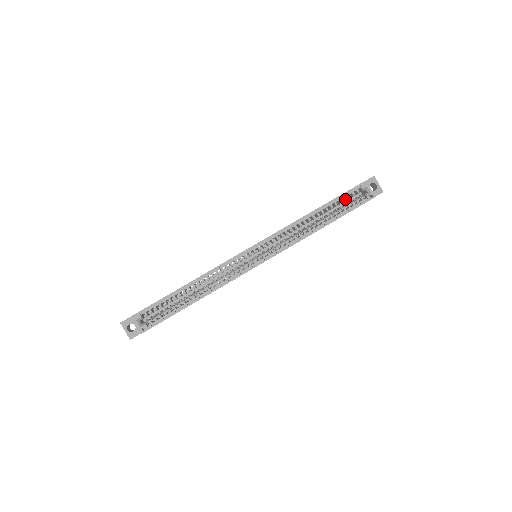
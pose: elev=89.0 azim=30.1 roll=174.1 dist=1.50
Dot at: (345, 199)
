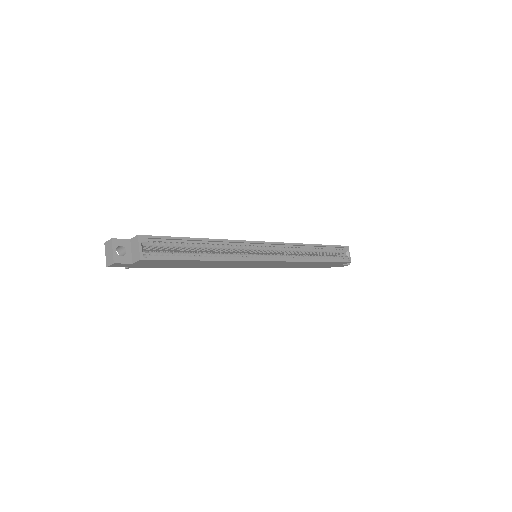
Dot at: (333, 251)
